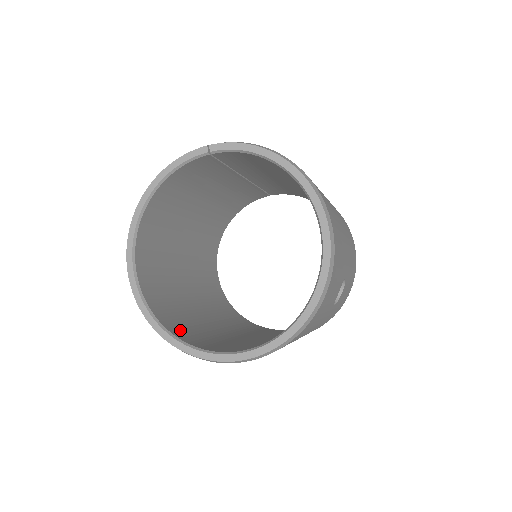
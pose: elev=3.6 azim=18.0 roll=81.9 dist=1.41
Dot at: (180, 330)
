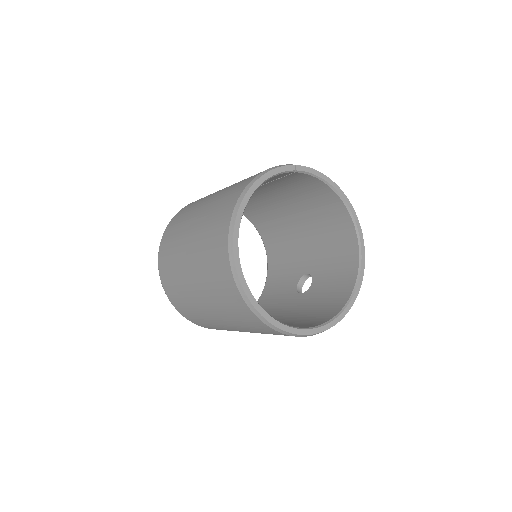
Dot at: occluded
